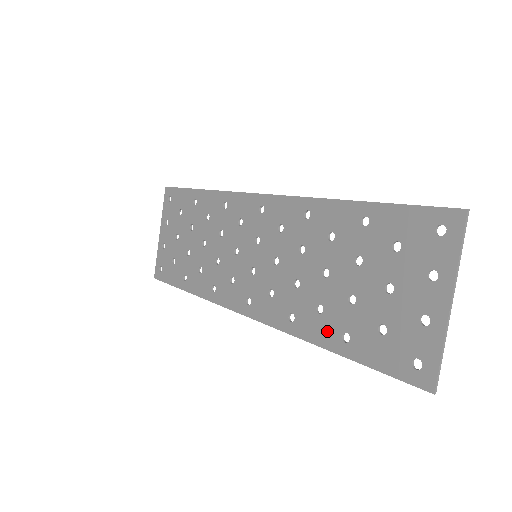
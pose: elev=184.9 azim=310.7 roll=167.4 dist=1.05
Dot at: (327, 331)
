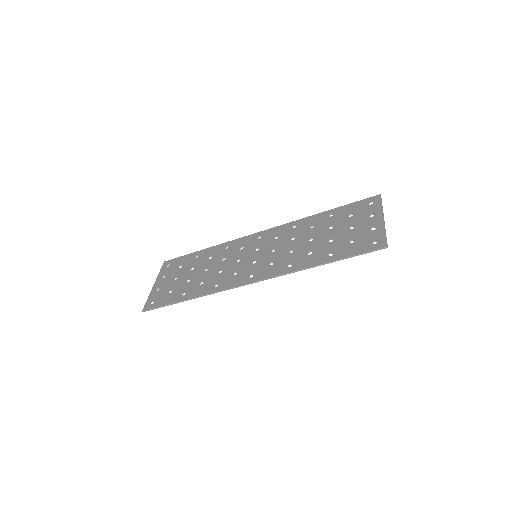
Dot at: (317, 258)
